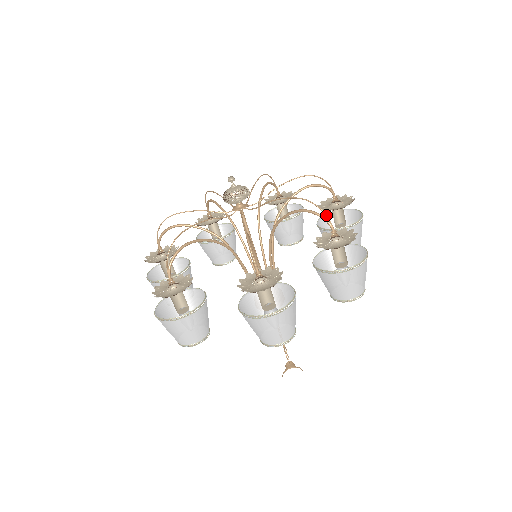
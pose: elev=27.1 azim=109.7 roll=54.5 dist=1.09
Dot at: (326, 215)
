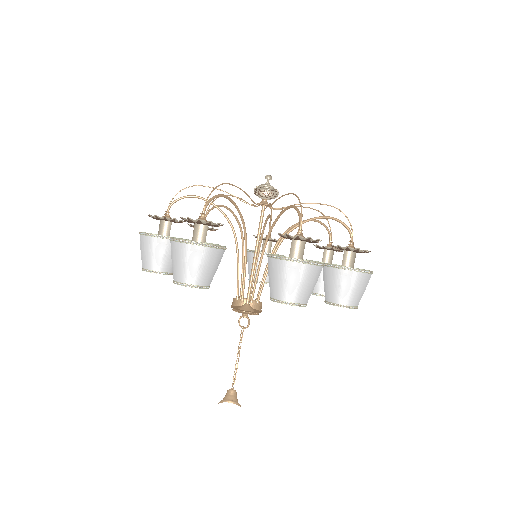
Dot at: (351, 225)
